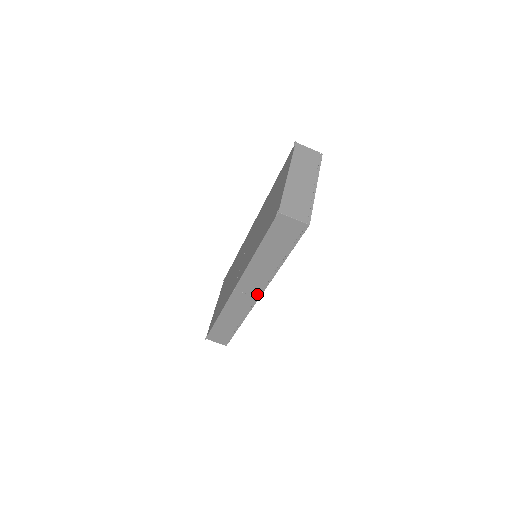
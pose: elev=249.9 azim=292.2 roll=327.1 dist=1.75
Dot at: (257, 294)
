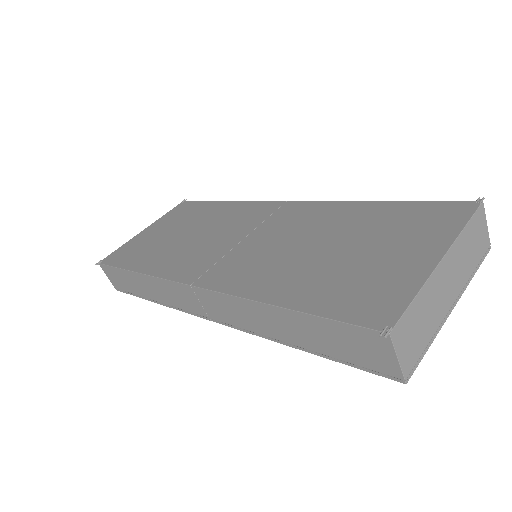
Dot at: (214, 317)
